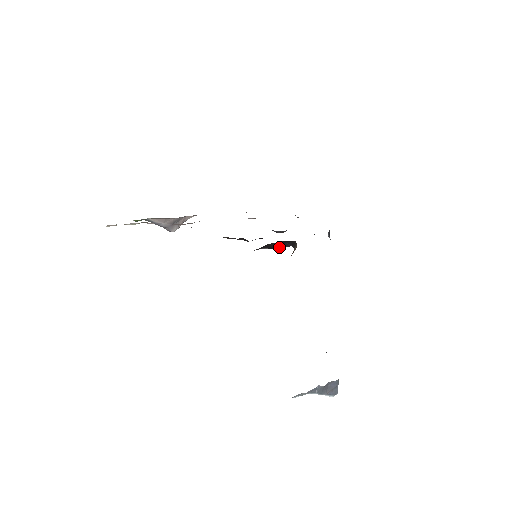
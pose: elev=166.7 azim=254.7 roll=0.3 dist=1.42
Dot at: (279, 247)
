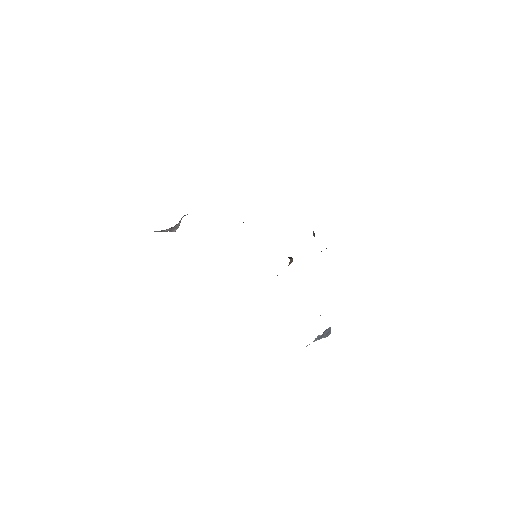
Dot at: occluded
